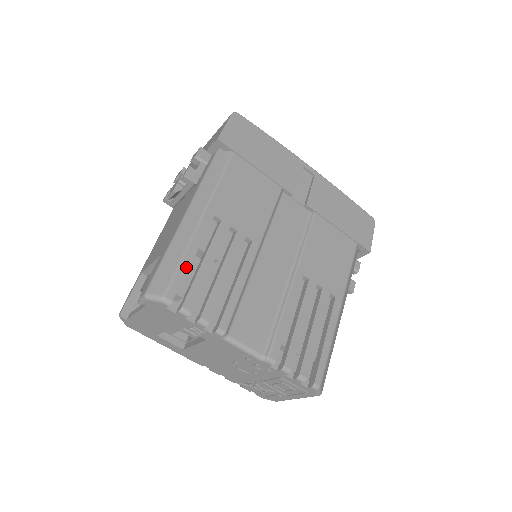
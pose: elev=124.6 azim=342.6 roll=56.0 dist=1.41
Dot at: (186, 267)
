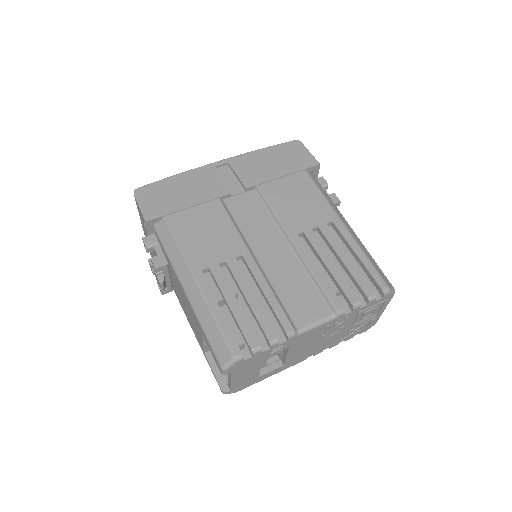
Dot at: (224, 323)
